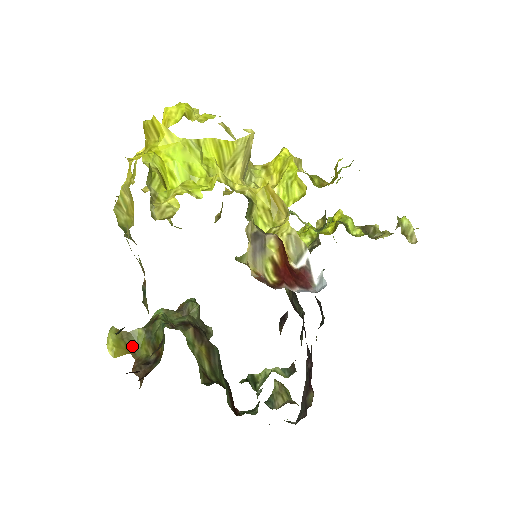
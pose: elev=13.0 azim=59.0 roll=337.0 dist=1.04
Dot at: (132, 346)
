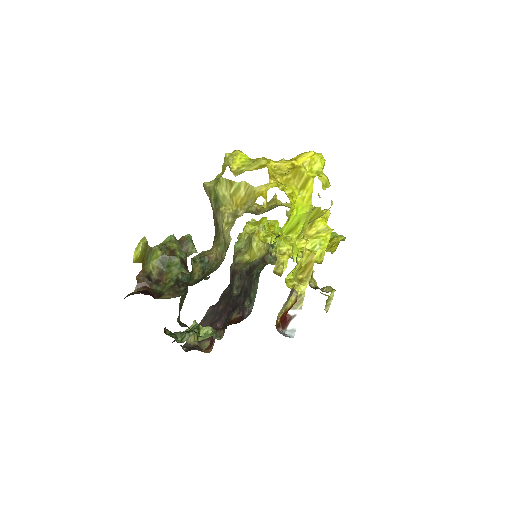
Dot at: (147, 258)
